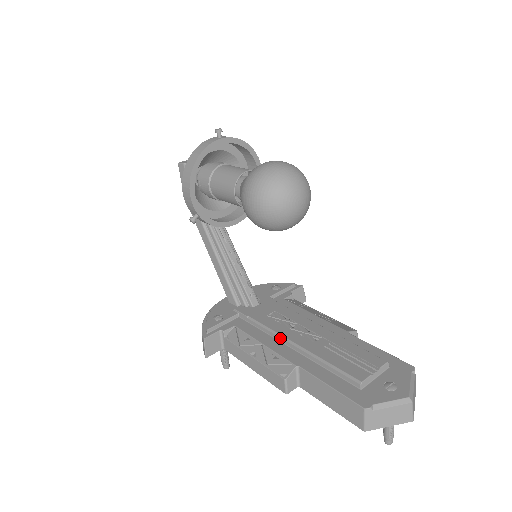
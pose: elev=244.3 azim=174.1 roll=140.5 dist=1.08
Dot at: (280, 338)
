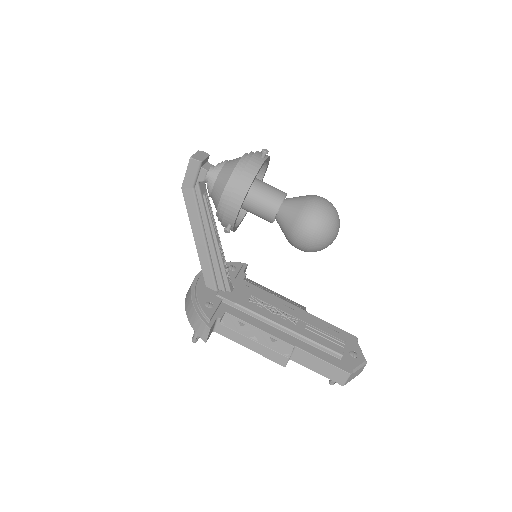
Dot at: (271, 323)
